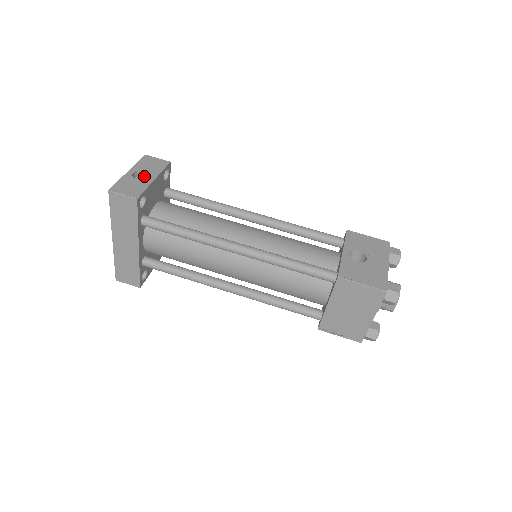
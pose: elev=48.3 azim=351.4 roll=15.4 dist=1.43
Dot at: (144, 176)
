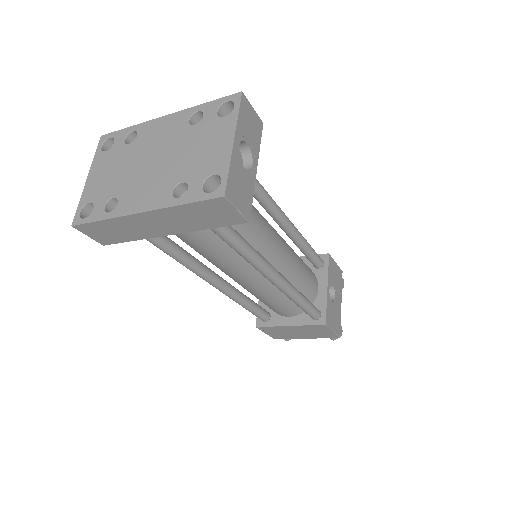
Dot at: occluded
